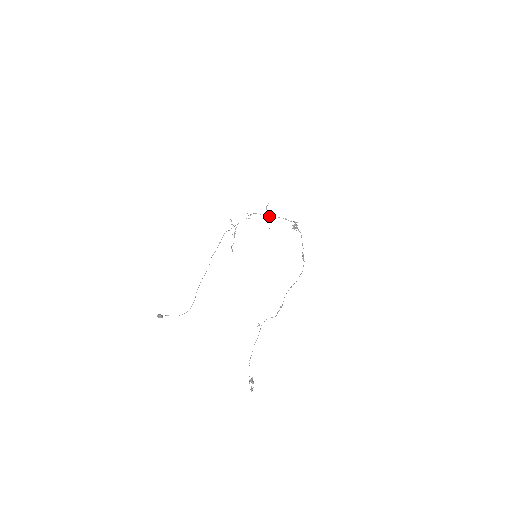
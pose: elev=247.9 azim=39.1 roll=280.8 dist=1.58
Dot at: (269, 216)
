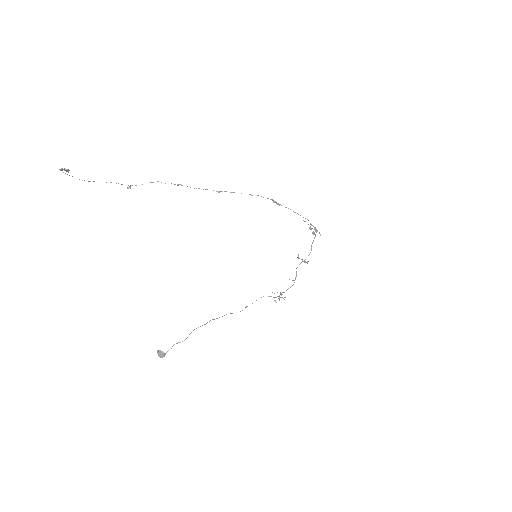
Dot at: occluded
